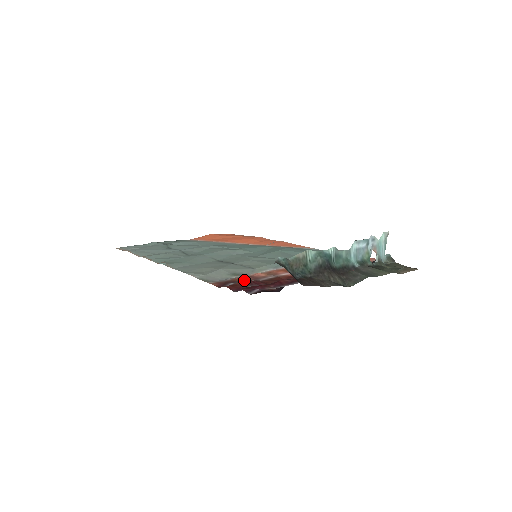
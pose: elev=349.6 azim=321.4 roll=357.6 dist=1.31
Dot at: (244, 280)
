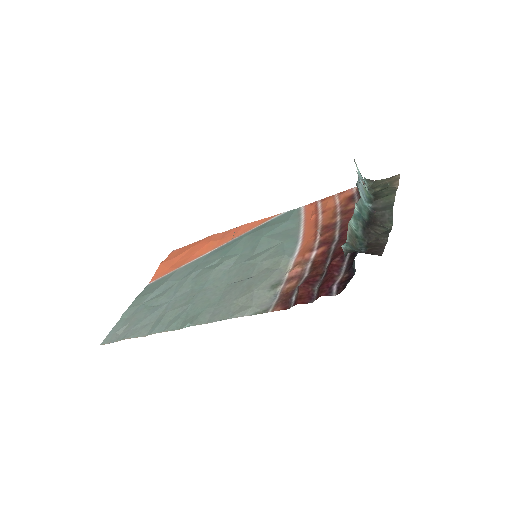
Dot at: (302, 286)
